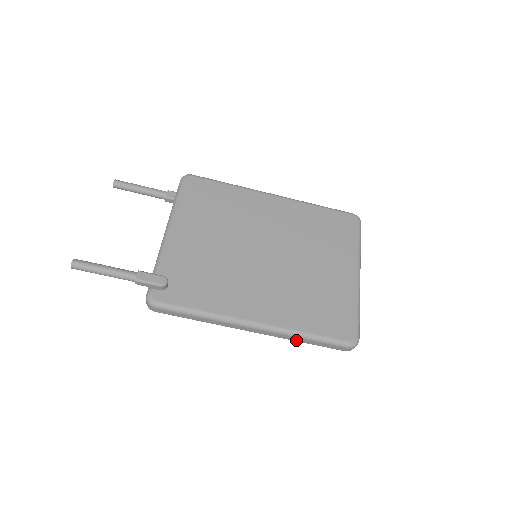
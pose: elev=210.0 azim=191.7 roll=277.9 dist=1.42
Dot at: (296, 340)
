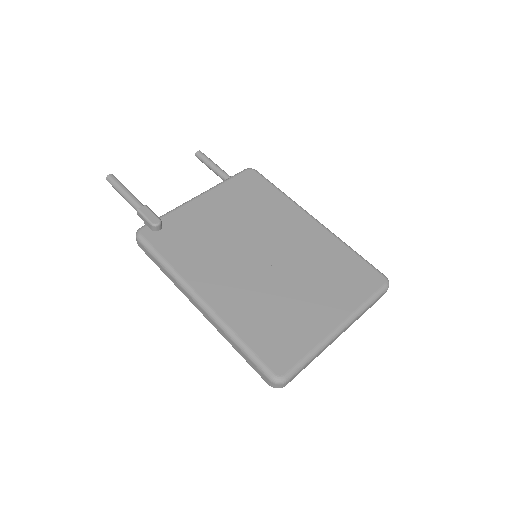
Dot at: (229, 341)
